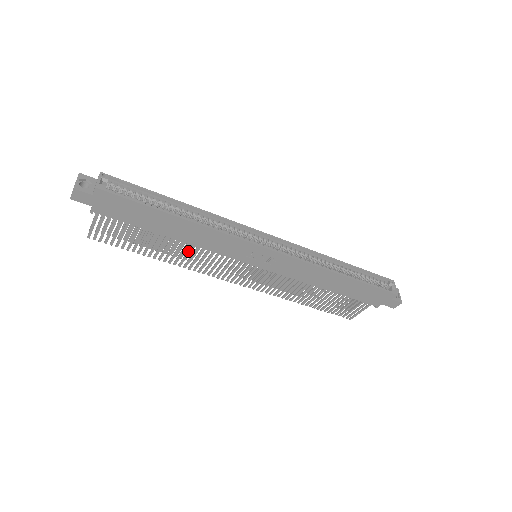
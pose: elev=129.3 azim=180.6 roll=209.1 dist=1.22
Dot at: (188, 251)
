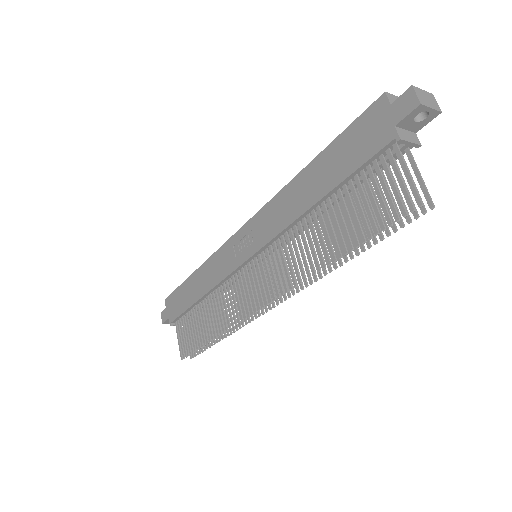
Dot at: (217, 305)
